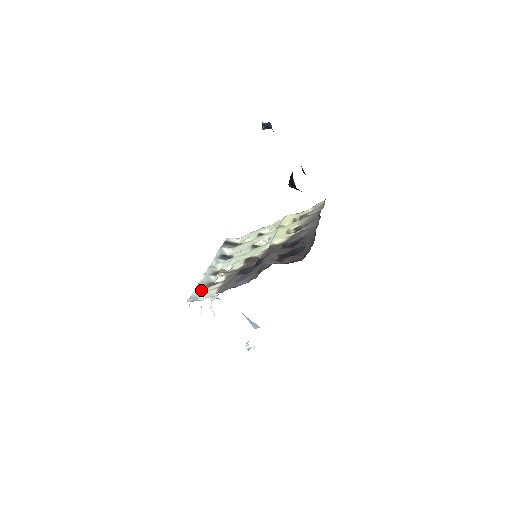
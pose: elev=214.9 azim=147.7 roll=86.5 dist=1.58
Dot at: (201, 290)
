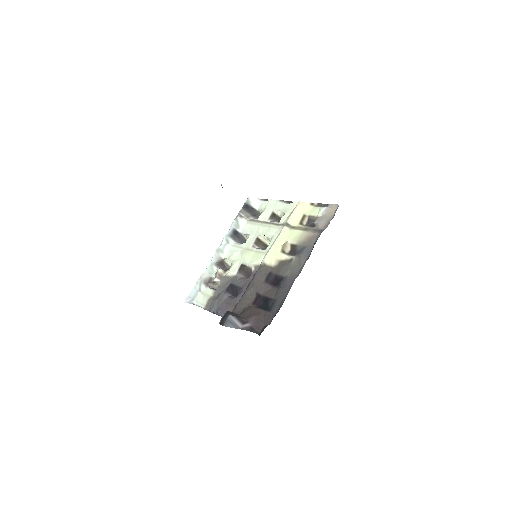
Dot at: (200, 287)
